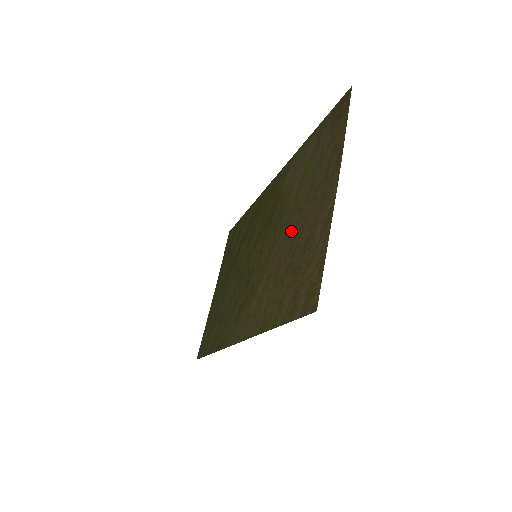
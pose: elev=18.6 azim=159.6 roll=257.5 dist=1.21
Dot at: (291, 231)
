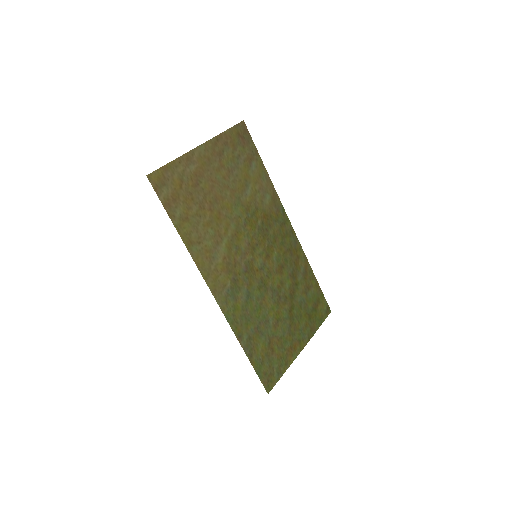
Dot at: (224, 200)
